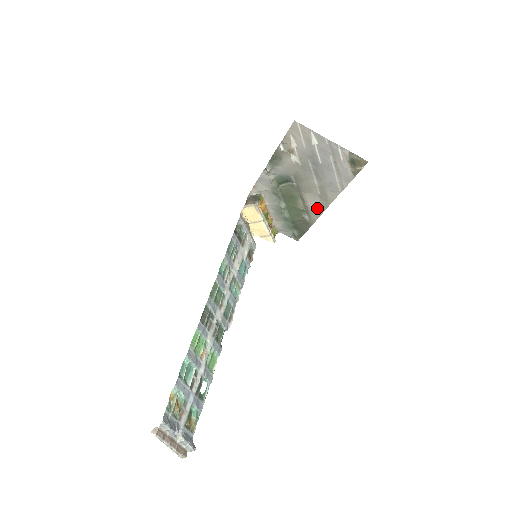
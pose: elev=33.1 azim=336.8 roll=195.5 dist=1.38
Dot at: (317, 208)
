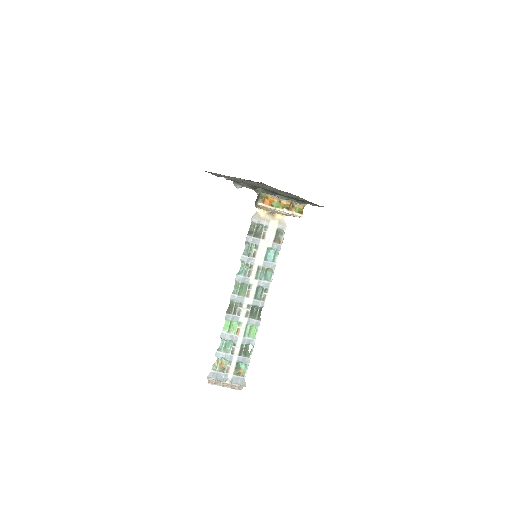
Dot at: (294, 196)
